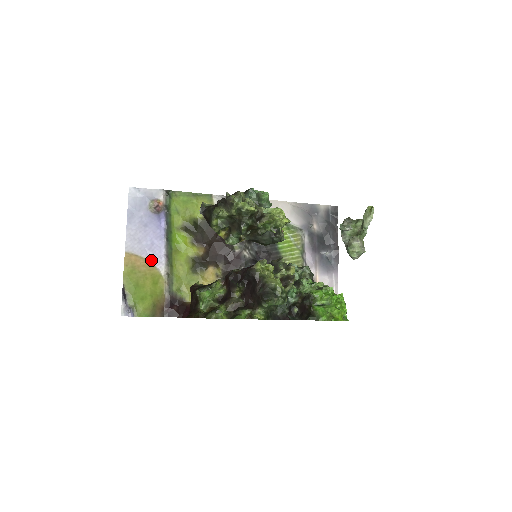
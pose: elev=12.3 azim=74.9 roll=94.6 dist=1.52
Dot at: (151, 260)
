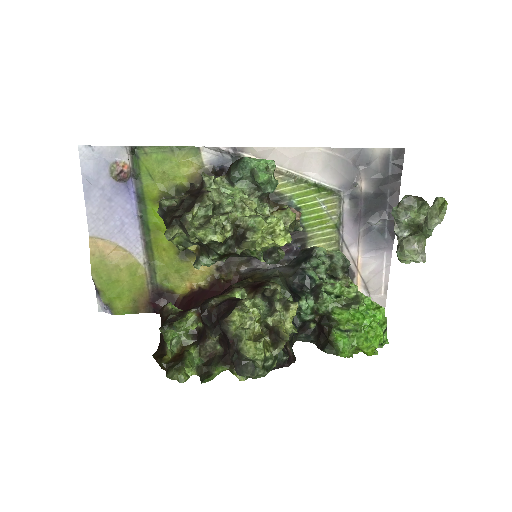
Dot at: (124, 245)
